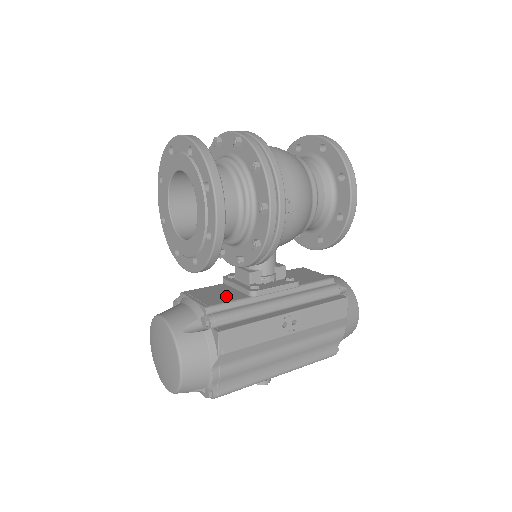
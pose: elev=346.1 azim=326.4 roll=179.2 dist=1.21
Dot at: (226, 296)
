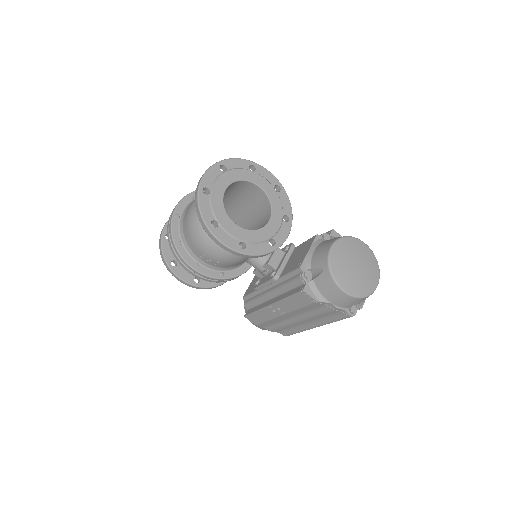
Dot at: occluded
